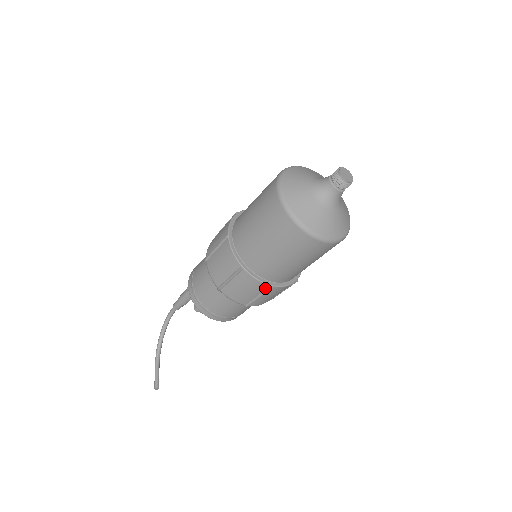
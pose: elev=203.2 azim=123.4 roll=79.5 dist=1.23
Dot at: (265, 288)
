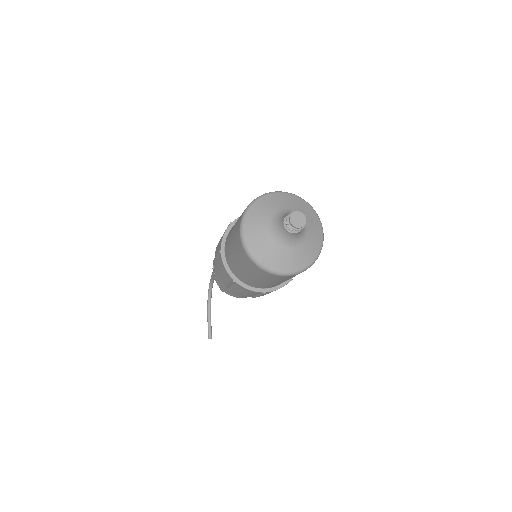
Dot at: (259, 293)
